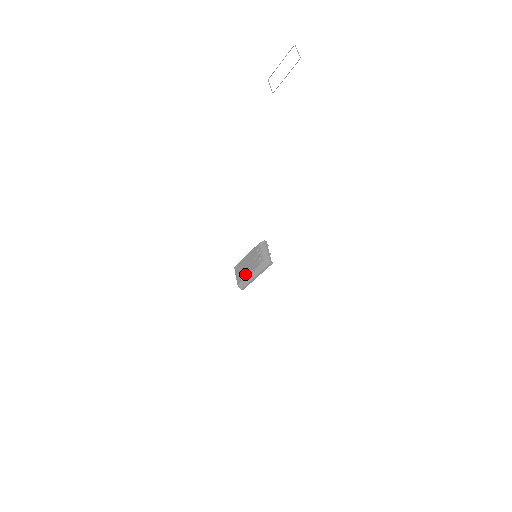
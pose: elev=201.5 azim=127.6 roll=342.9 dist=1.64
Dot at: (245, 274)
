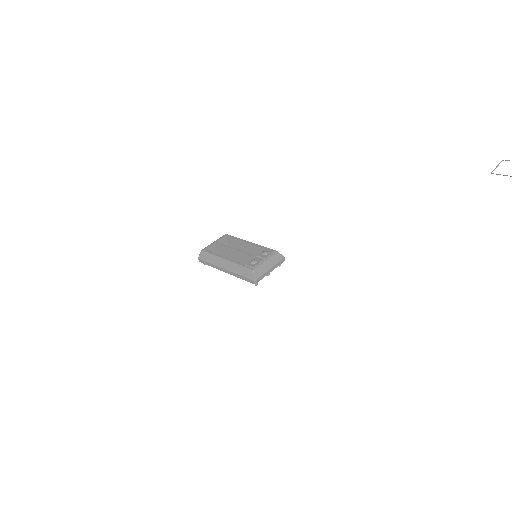
Dot at: (223, 253)
